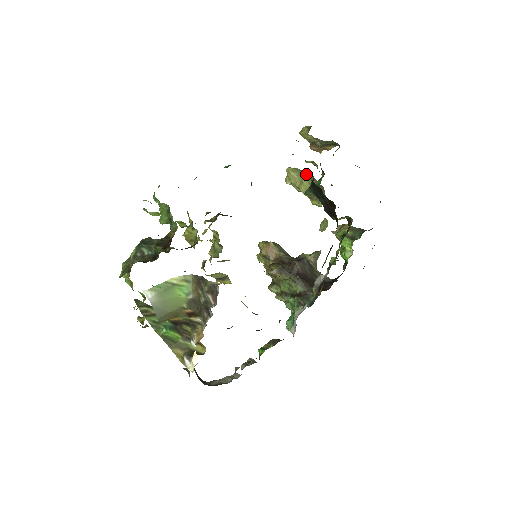
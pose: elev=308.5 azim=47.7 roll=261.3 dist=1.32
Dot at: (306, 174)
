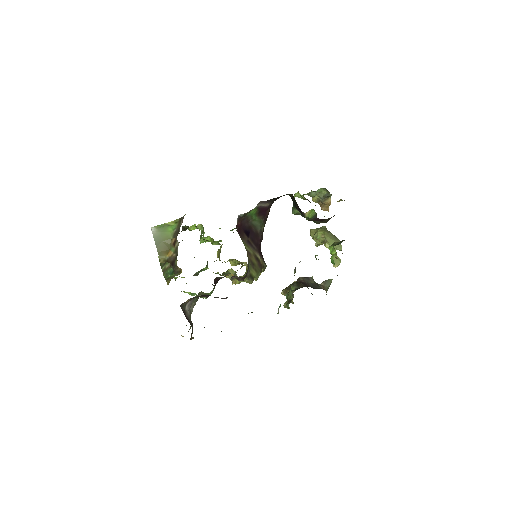
Dot at: (320, 228)
